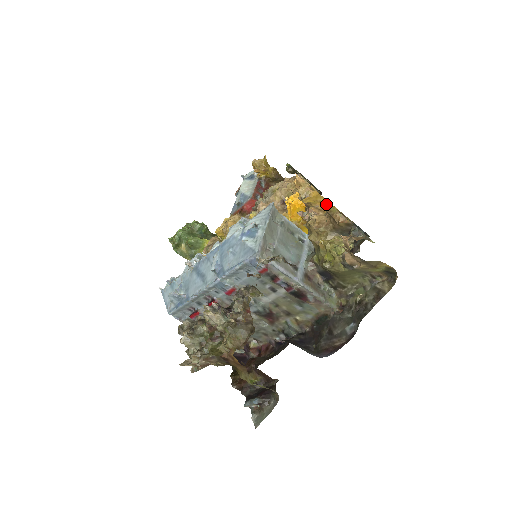
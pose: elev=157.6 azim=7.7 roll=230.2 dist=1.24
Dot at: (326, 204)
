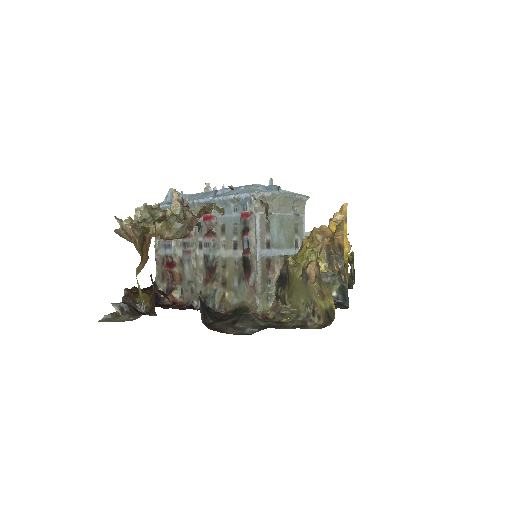
Dot at: (344, 249)
